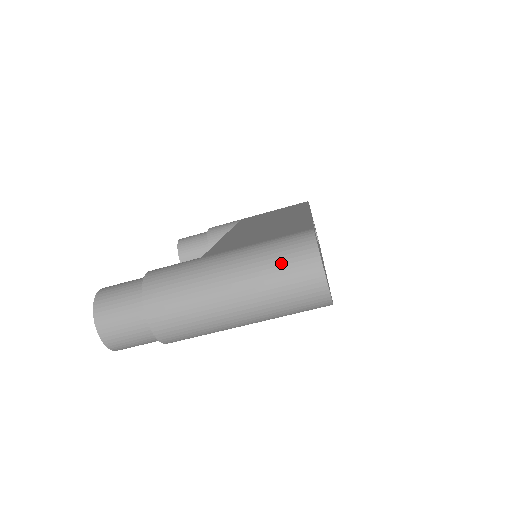
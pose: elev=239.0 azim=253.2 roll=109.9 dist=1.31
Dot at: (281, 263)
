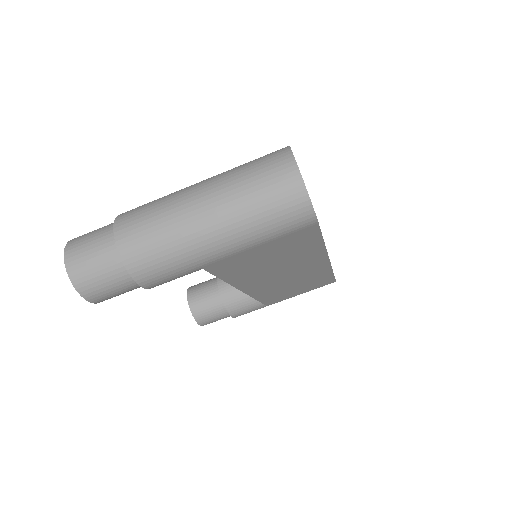
Dot at: (253, 167)
